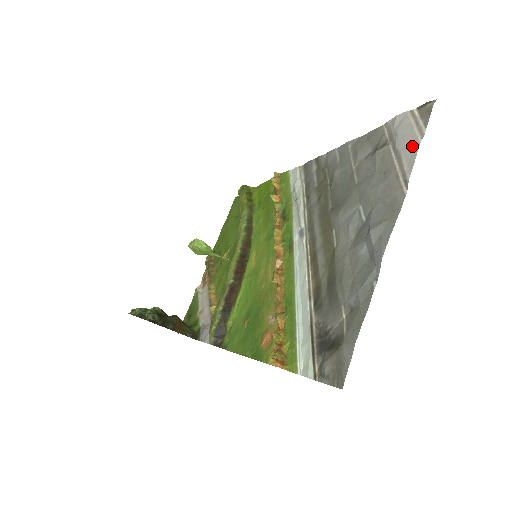
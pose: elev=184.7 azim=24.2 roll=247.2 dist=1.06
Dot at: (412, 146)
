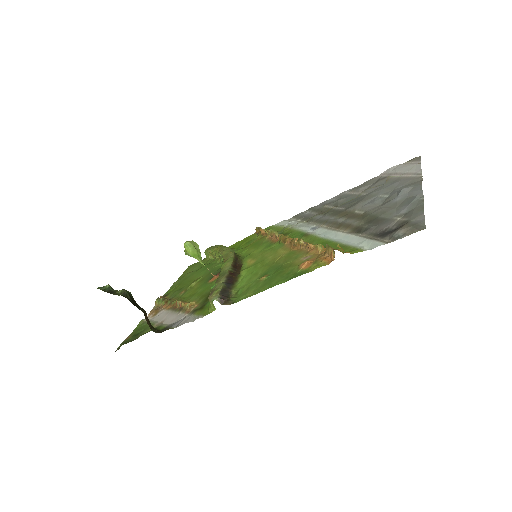
Dot at: (414, 166)
